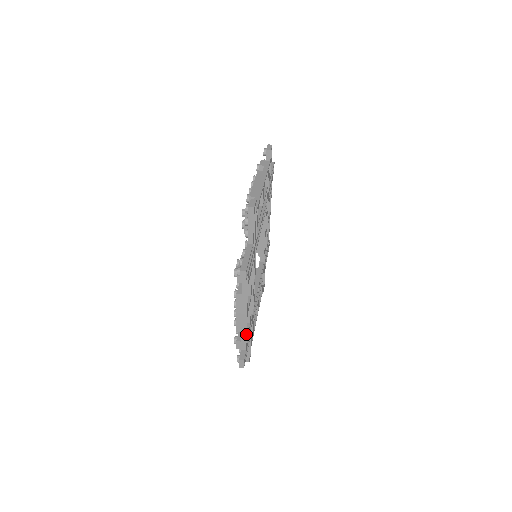
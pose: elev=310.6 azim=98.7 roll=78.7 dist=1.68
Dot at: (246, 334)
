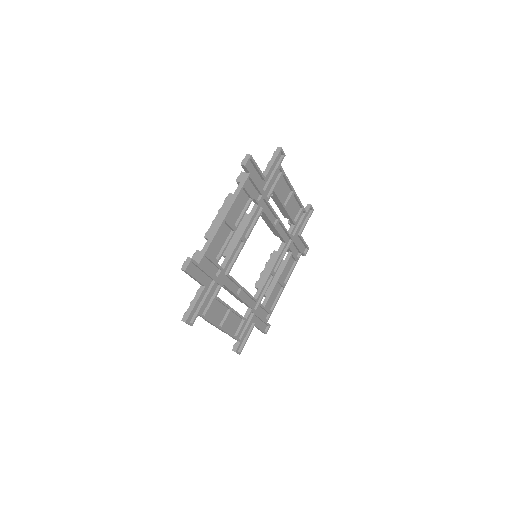
Dot at: (211, 242)
